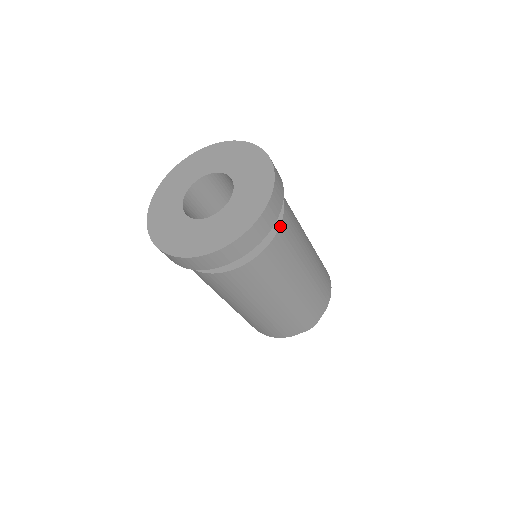
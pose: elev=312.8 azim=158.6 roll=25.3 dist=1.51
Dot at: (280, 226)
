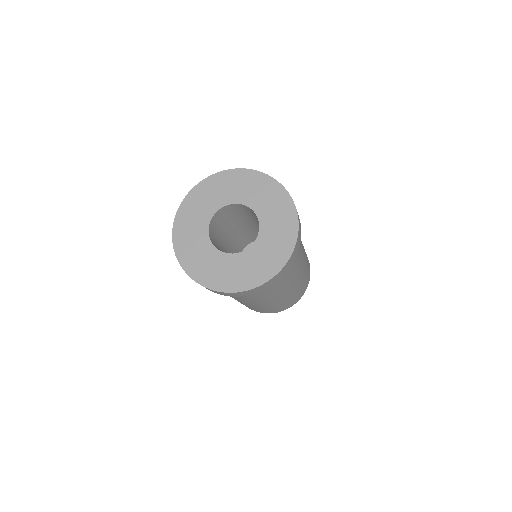
Dot at: occluded
